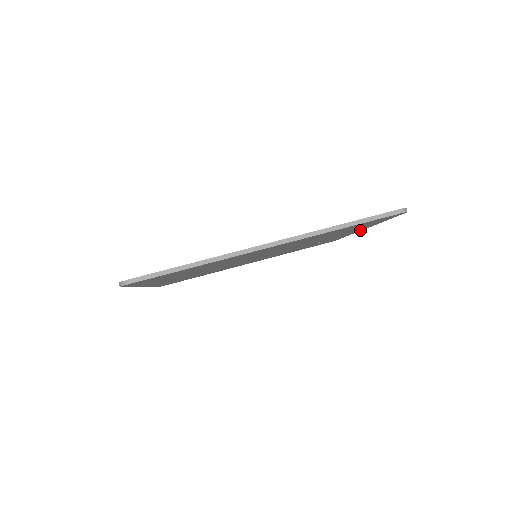
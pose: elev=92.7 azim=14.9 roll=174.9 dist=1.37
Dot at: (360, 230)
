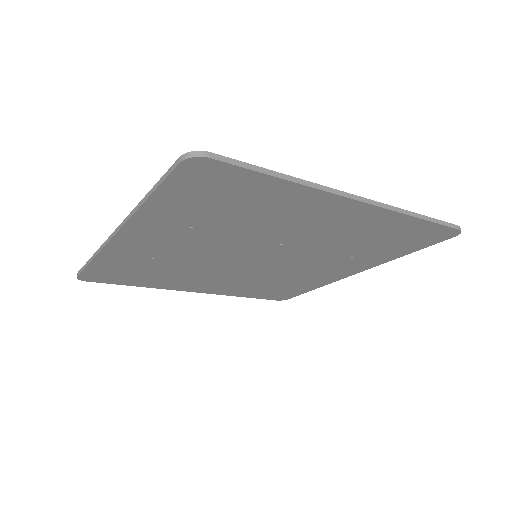
Dot at: (352, 274)
